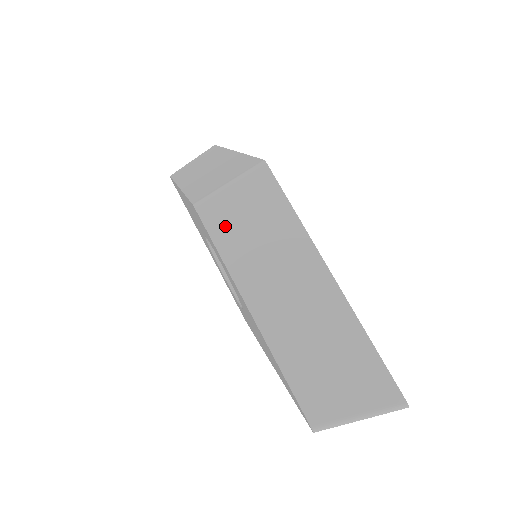
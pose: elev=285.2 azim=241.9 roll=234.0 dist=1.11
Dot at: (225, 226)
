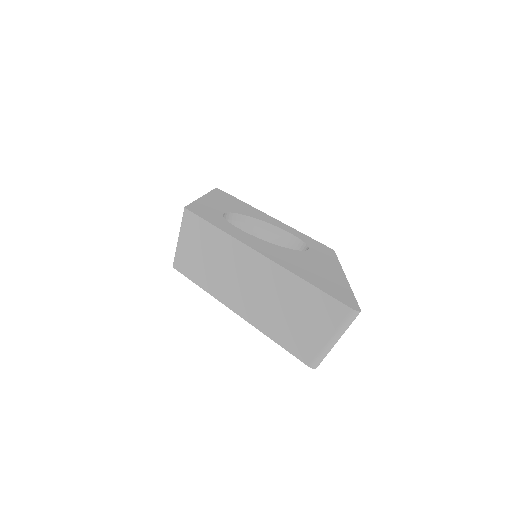
Dot at: (192, 267)
